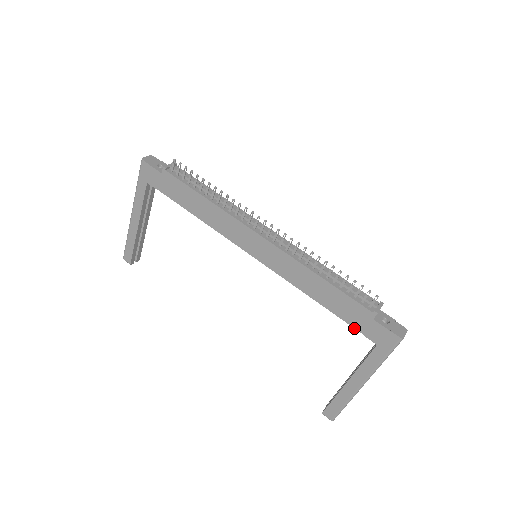
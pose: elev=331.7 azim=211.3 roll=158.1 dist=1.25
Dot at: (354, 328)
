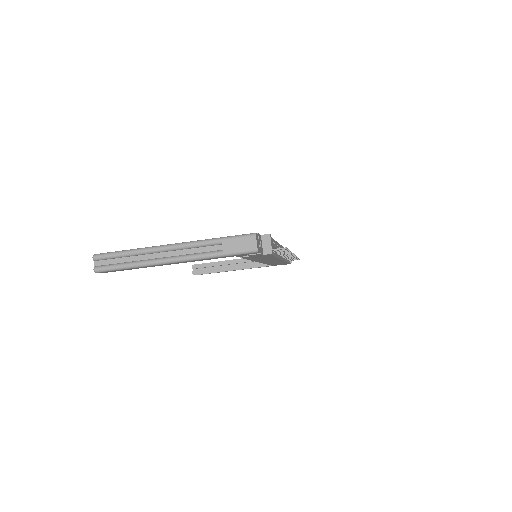
Dot at: occluded
